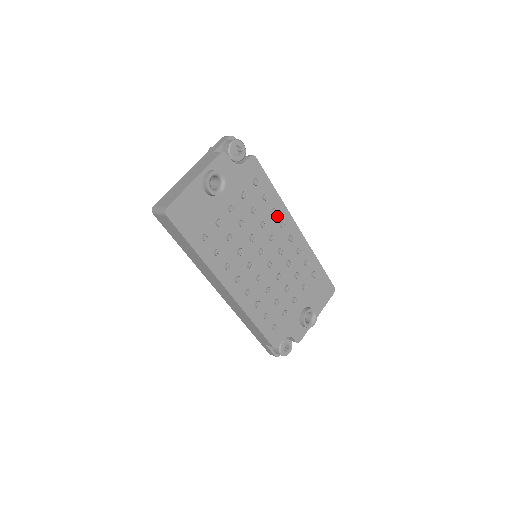
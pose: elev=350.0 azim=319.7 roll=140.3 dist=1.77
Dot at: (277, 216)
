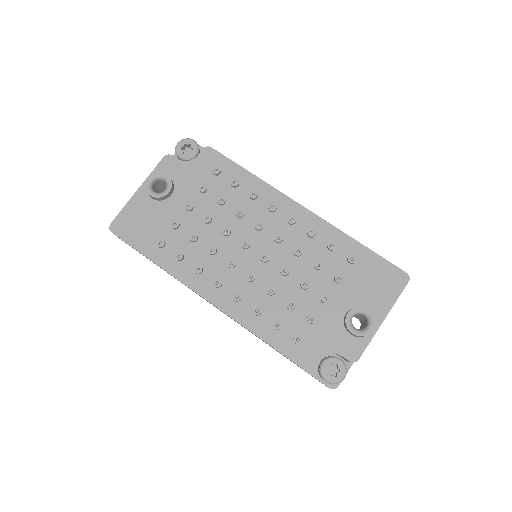
Dot at: (261, 200)
